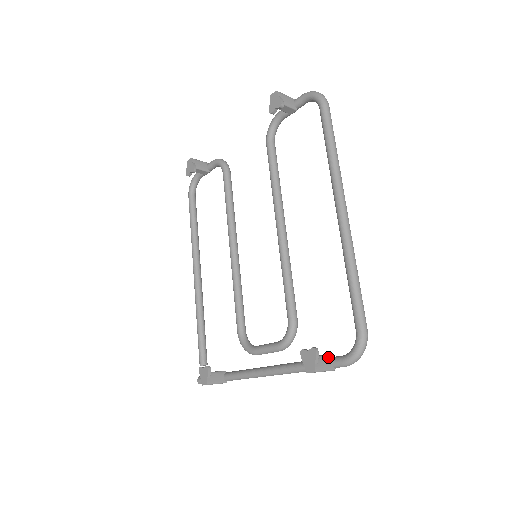
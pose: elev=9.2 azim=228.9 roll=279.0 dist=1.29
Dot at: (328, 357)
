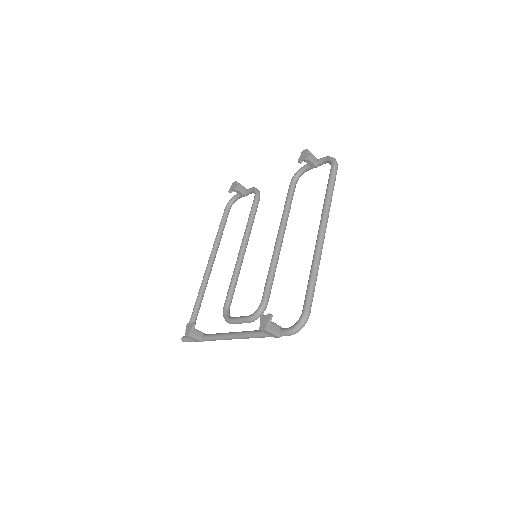
Dot at: (278, 326)
